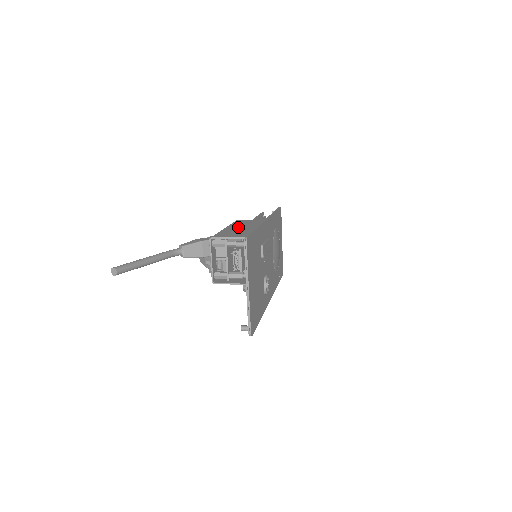
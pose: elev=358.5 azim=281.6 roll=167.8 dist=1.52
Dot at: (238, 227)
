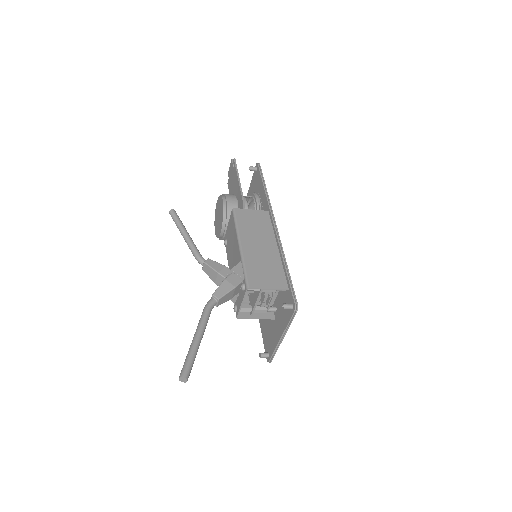
Dot at: (255, 245)
